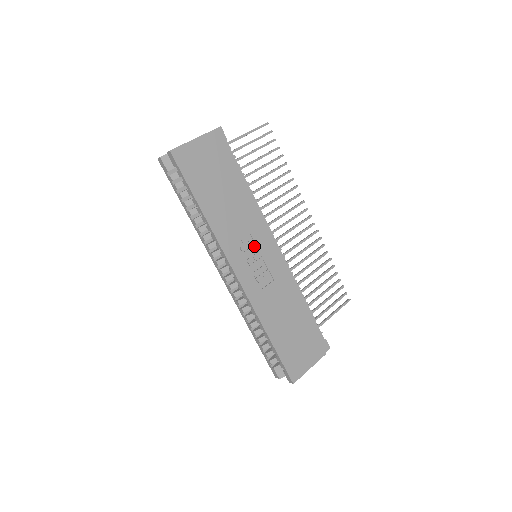
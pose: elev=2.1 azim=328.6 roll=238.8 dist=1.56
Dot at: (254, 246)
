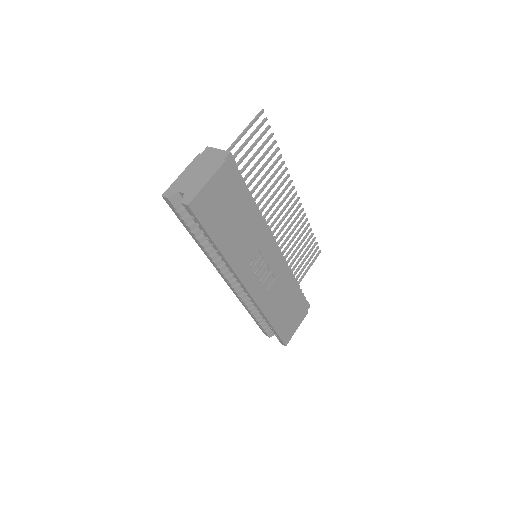
Dot at: (261, 258)
